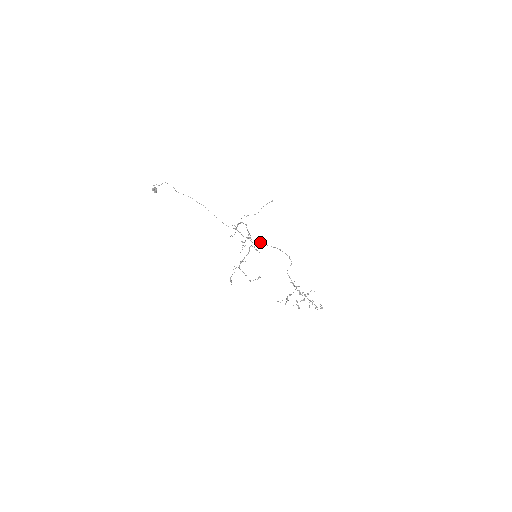
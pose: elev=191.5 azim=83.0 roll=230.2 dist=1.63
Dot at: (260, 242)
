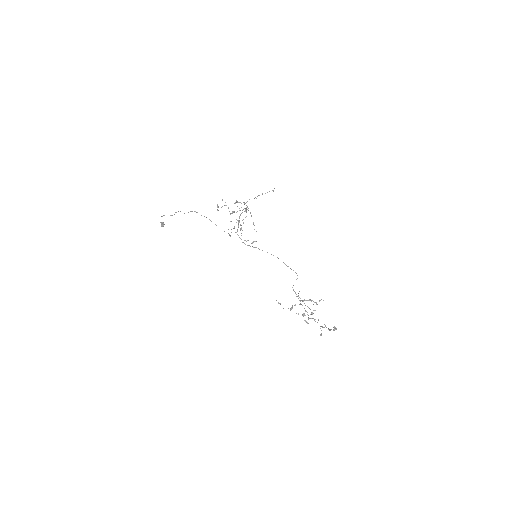
Dot at: occluded
